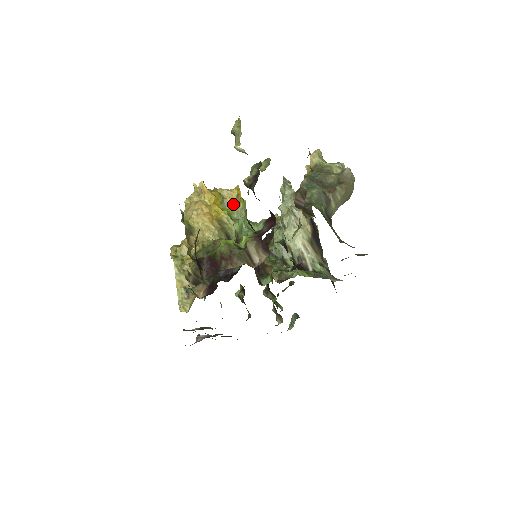
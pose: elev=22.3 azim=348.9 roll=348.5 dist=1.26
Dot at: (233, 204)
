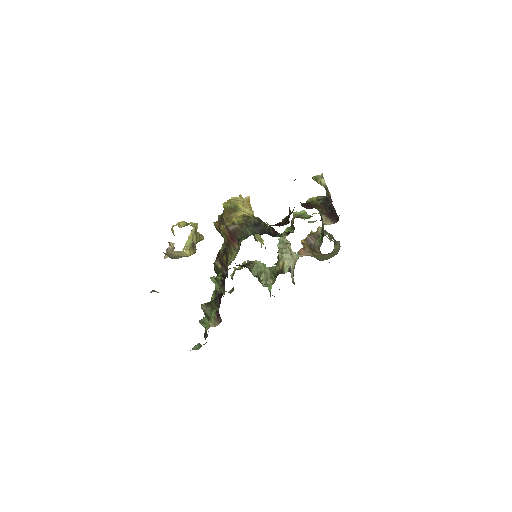
Dot at: occluded
